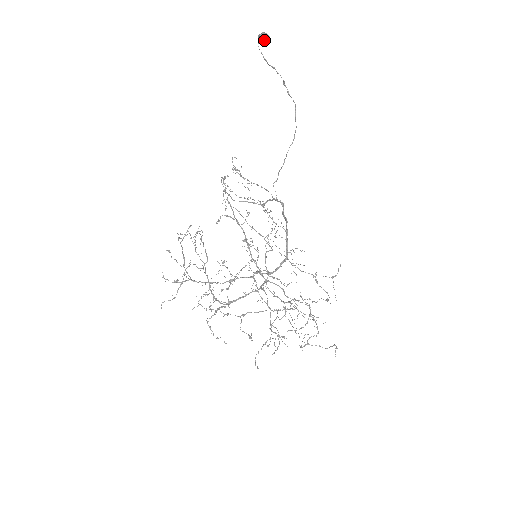
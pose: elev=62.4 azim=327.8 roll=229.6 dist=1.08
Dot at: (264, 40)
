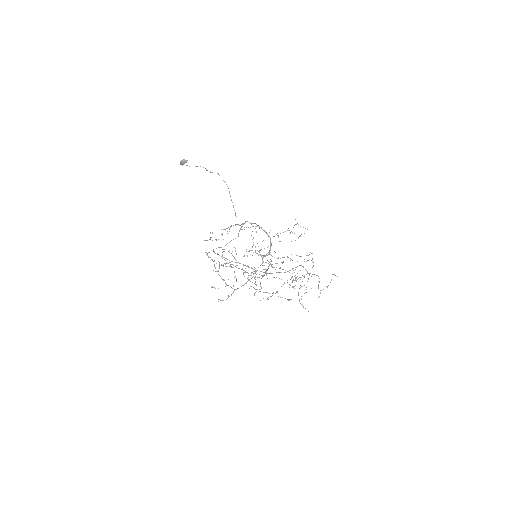
Dot at: (184, 162)
